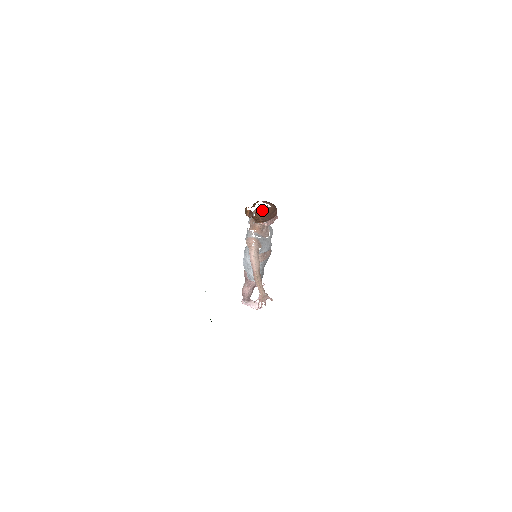
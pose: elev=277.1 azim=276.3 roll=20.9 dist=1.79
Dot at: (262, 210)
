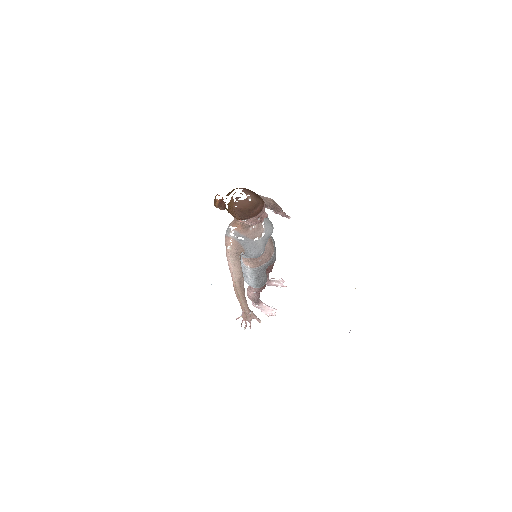
Dot at: (237, 203)
